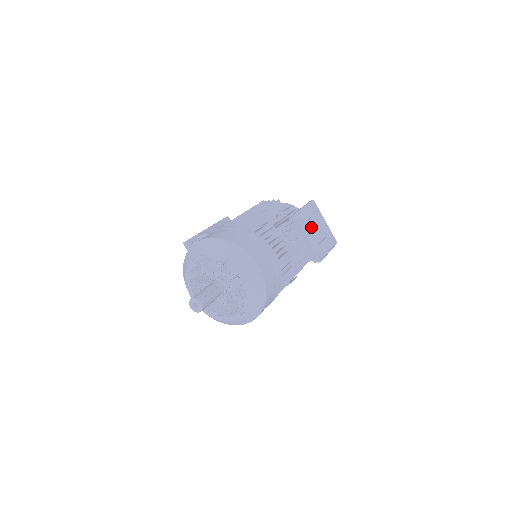
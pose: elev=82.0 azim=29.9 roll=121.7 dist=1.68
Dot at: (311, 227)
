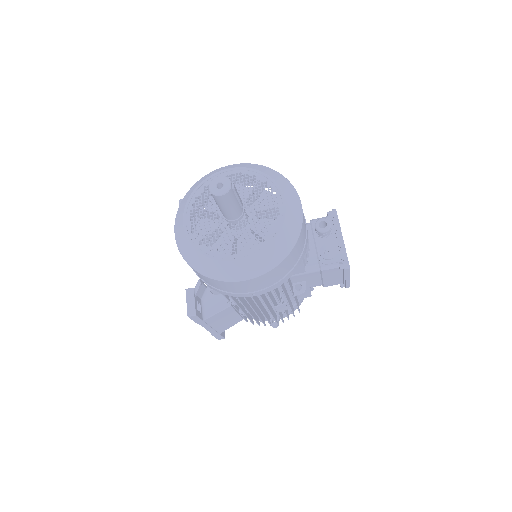
Dot at: occluded
